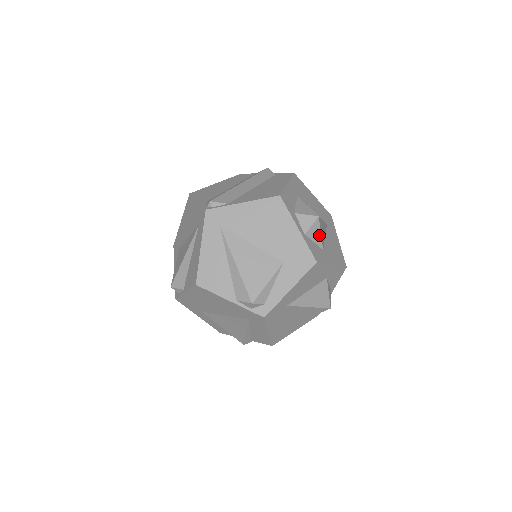
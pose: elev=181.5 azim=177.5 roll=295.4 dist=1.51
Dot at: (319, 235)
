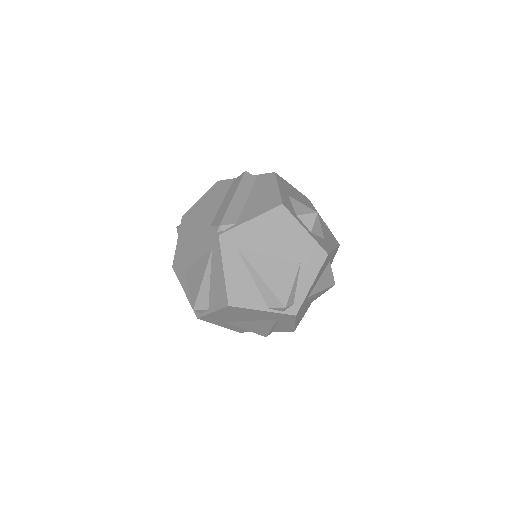
Dot at: (320, 228)
